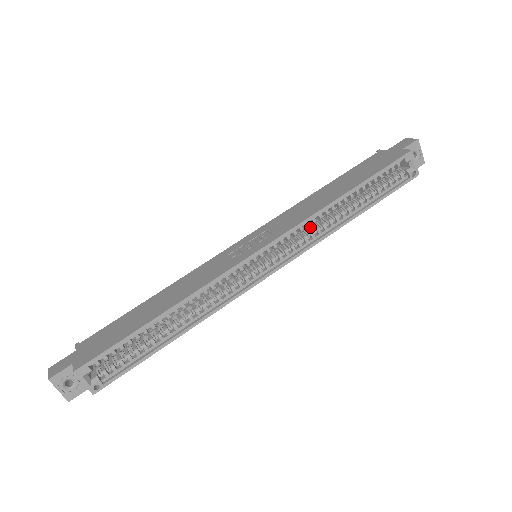
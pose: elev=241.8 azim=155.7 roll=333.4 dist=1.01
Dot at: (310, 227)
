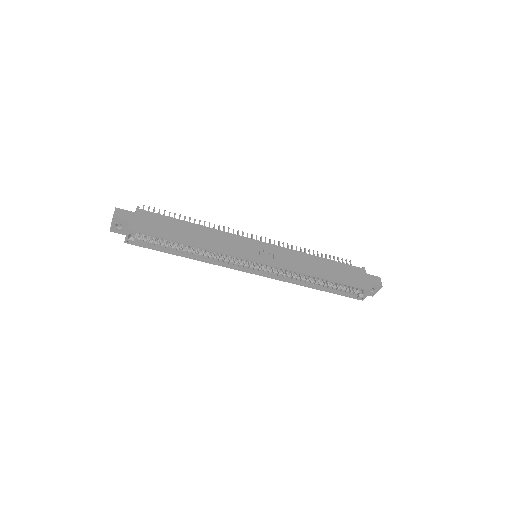
Dot at: occluded
